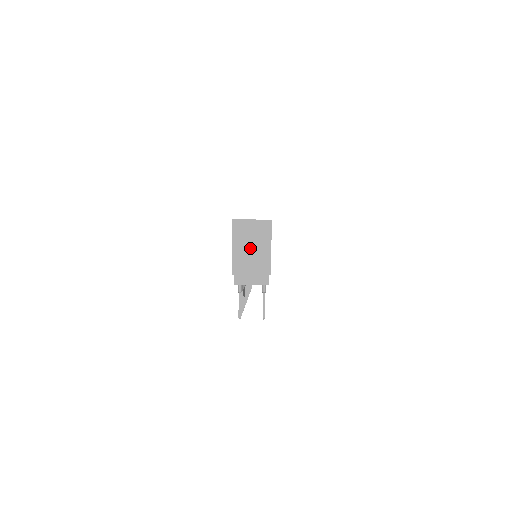
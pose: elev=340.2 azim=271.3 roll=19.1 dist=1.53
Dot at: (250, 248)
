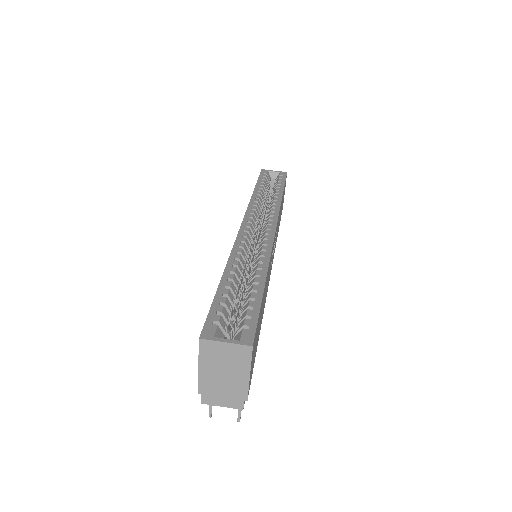
Dot at: (222, 372)
